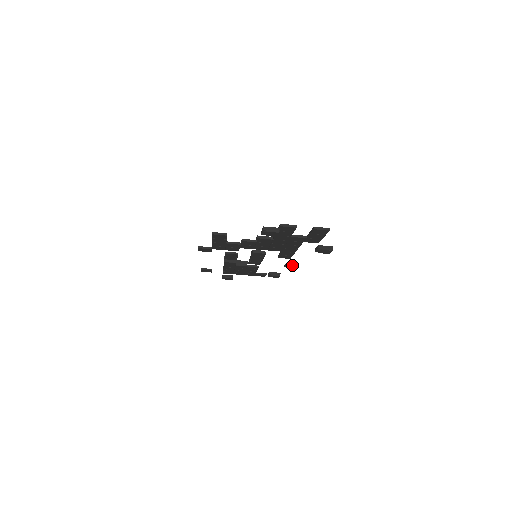
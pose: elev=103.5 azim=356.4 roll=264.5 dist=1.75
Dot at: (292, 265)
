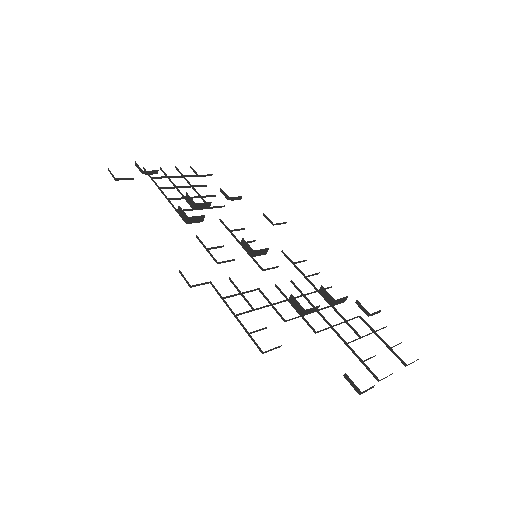
Dot at: occluded
